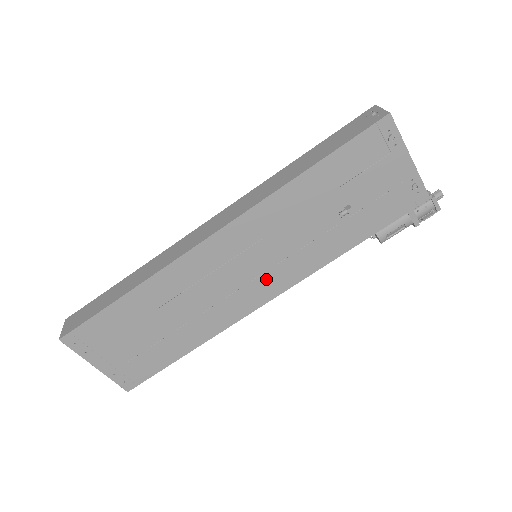
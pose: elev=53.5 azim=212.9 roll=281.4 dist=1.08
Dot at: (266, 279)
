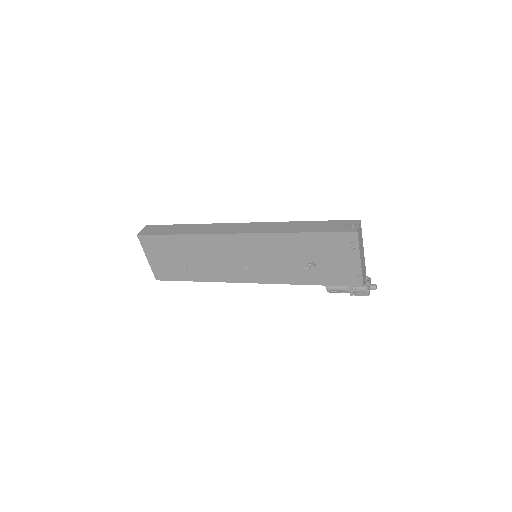
Dot at: (253, 271)
